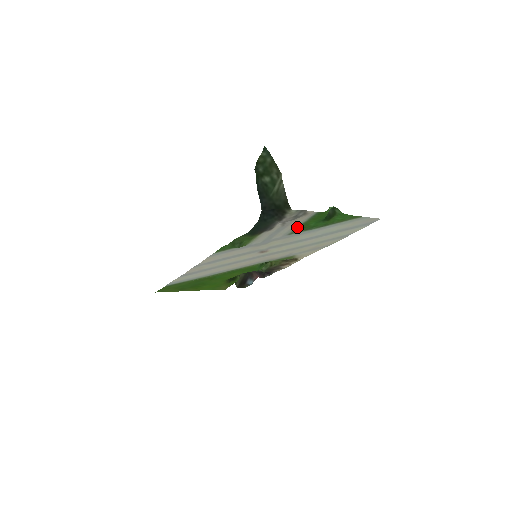
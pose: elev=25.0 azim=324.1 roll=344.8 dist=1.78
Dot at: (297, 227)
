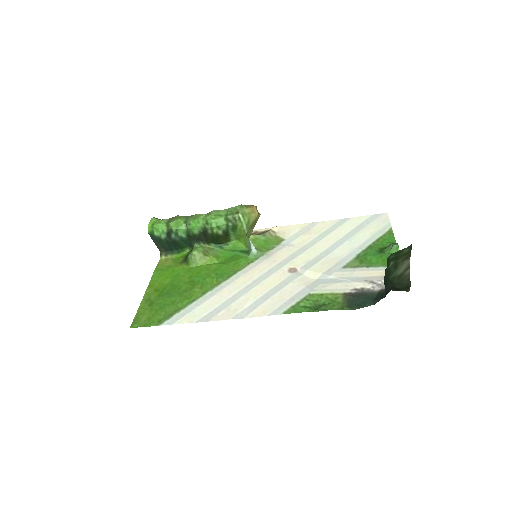
Dot at: (362, 266)
